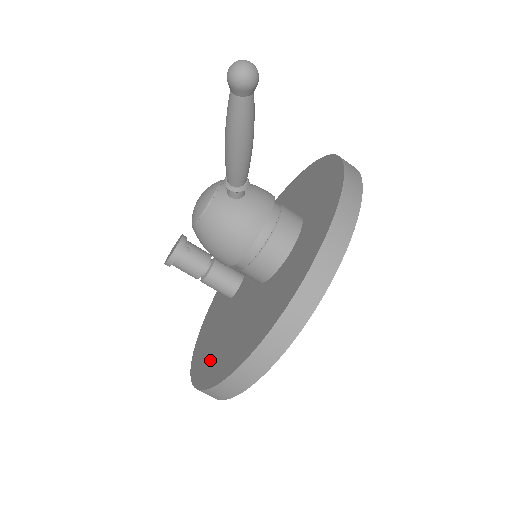
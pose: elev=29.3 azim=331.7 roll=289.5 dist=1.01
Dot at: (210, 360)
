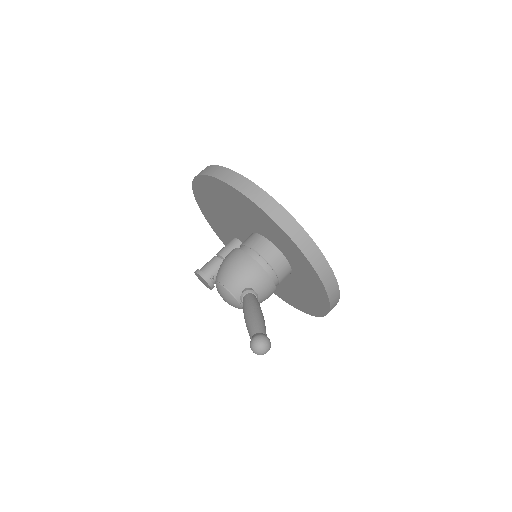
Dot at: (279, 292)
